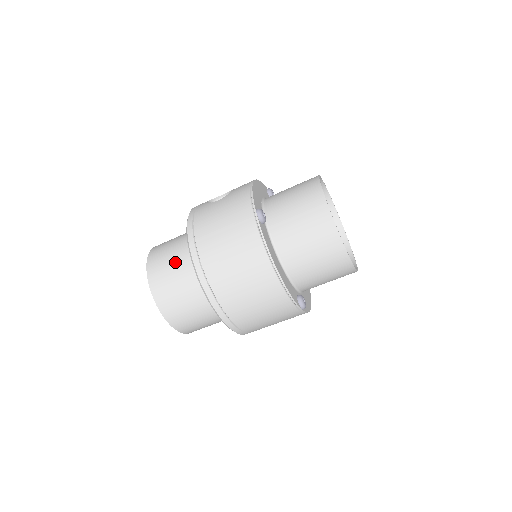
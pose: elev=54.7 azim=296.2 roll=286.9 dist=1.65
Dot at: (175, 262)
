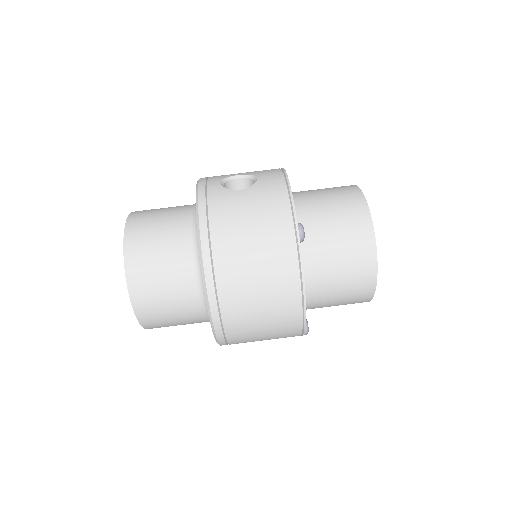
Dot at: (168, 254)
